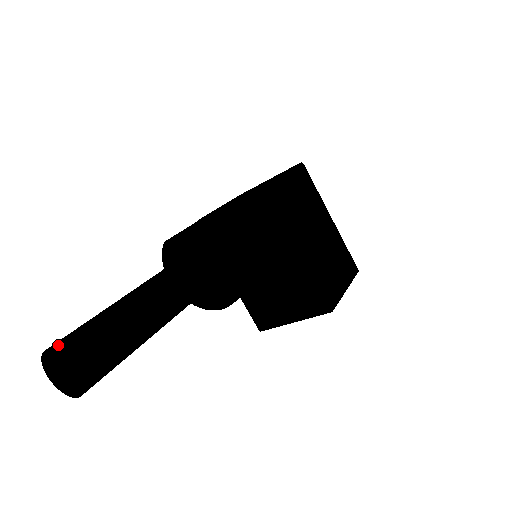
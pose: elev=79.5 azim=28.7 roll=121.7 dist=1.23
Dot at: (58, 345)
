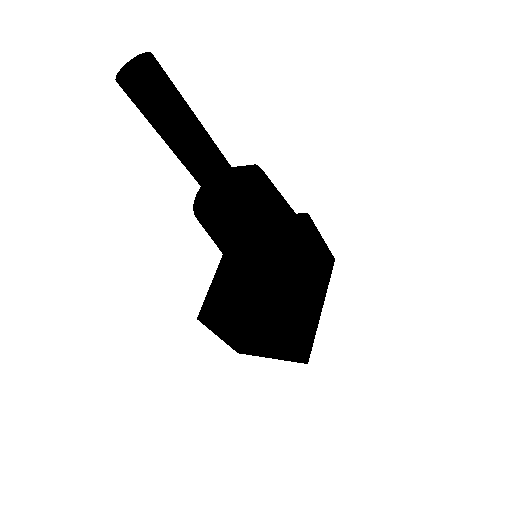
Dot at: occluded
